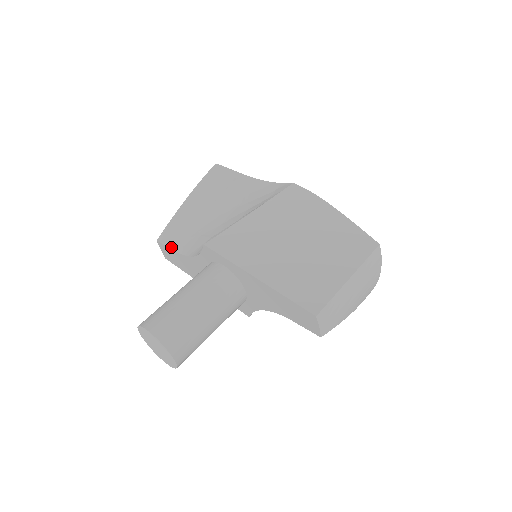
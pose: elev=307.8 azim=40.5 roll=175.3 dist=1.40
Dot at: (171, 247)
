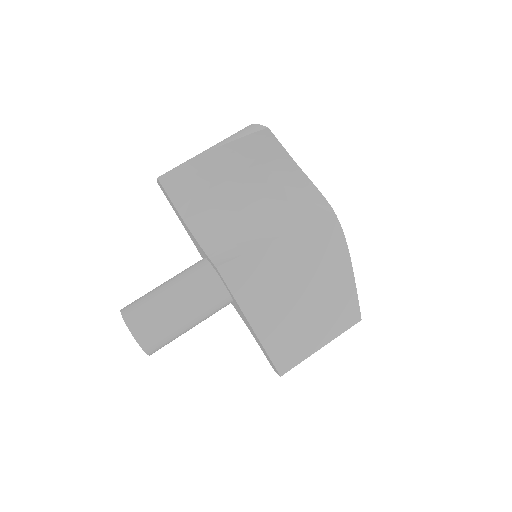
Dot at: (173, 200)
